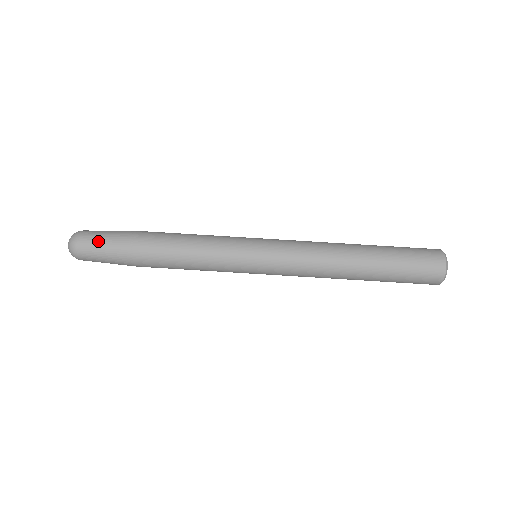
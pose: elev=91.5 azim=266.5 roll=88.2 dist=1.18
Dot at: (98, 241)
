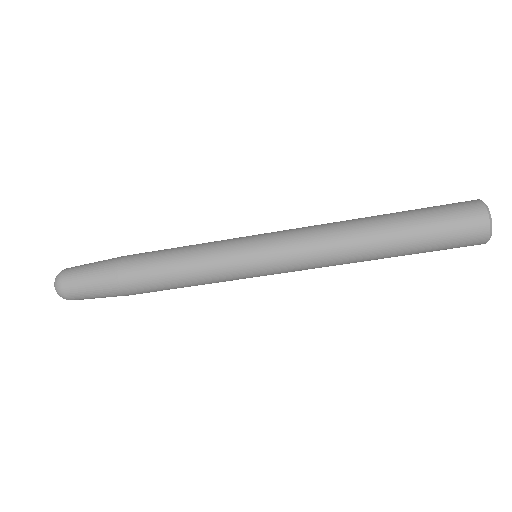
Dot at: (88, 297)
